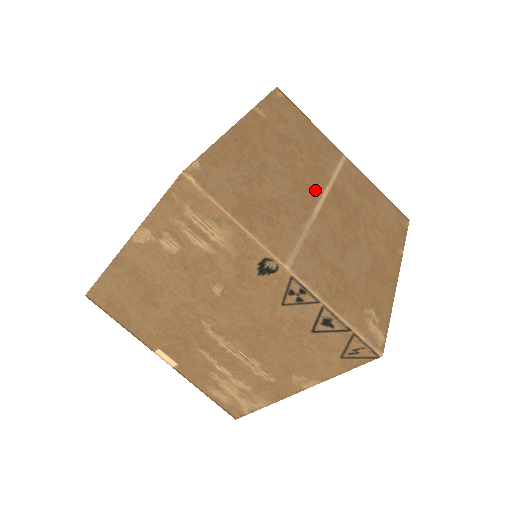
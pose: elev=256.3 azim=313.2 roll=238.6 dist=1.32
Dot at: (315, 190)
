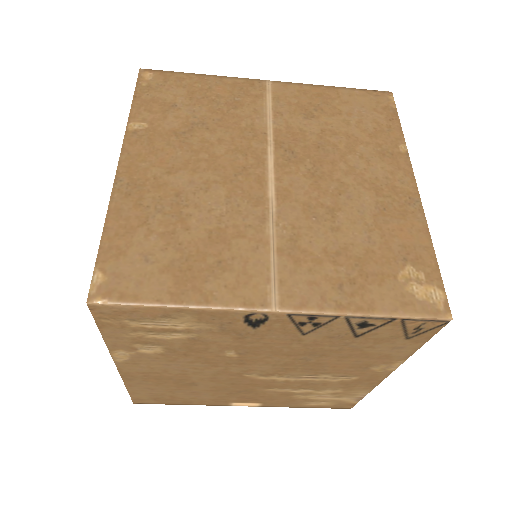
Dot at: (256, 167)
